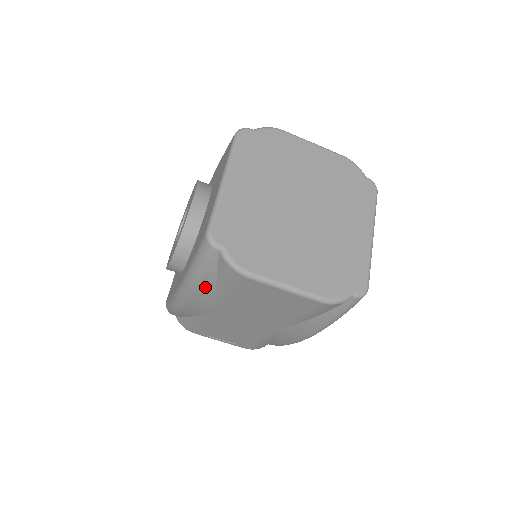
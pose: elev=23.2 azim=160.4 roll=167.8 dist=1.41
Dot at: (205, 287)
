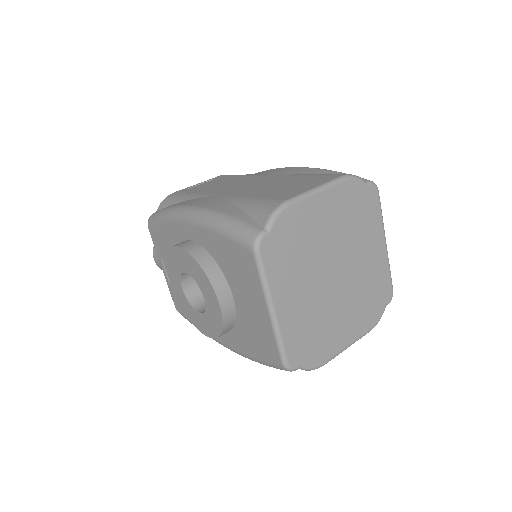
Dot at: occluded
